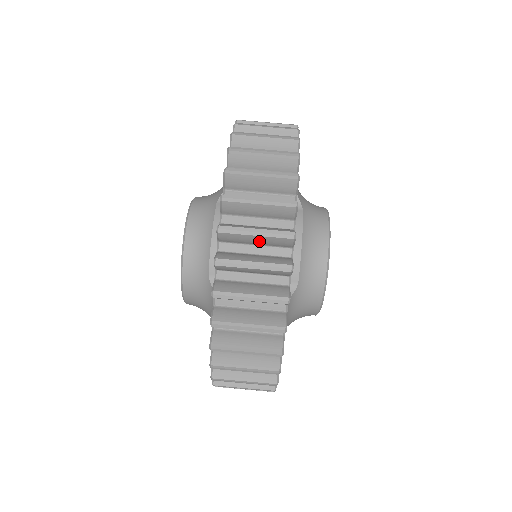
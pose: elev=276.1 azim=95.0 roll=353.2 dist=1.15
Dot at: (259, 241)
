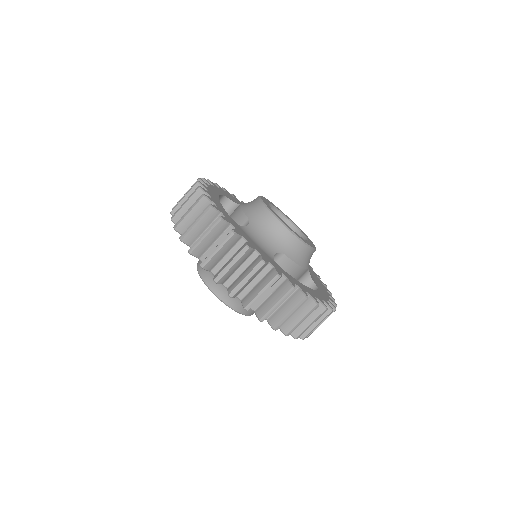
Dot at: occluded
